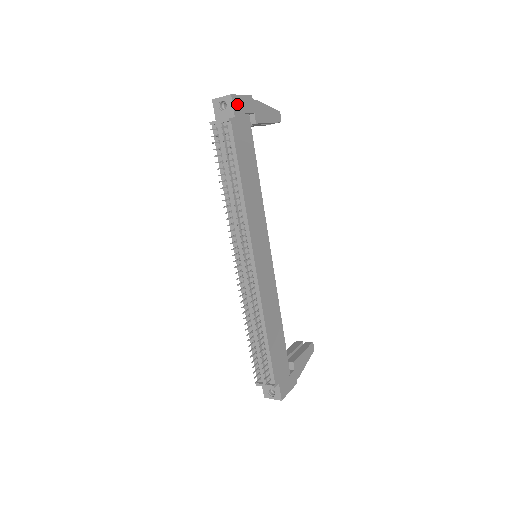
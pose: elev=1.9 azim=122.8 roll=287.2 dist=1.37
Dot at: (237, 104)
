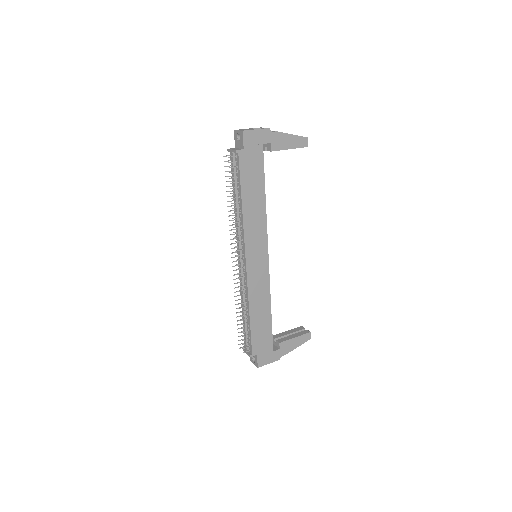
Dot at: (249, 138)
